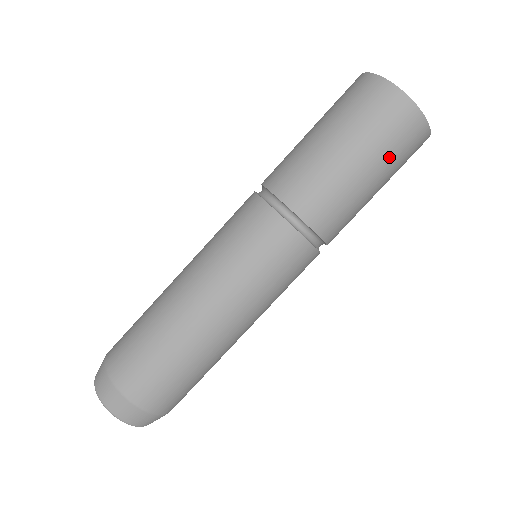
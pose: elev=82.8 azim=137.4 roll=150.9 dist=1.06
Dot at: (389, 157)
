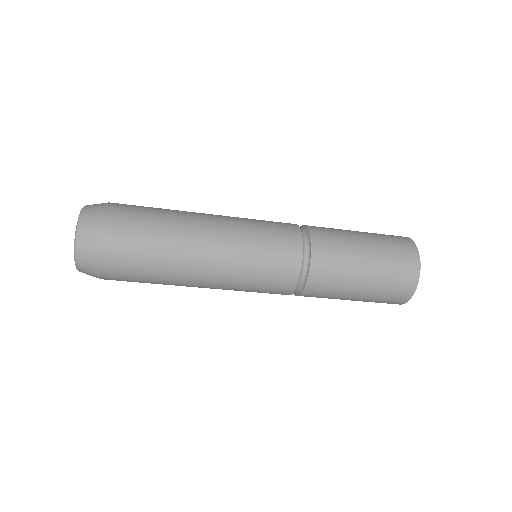
Dot at: (372, 300)
